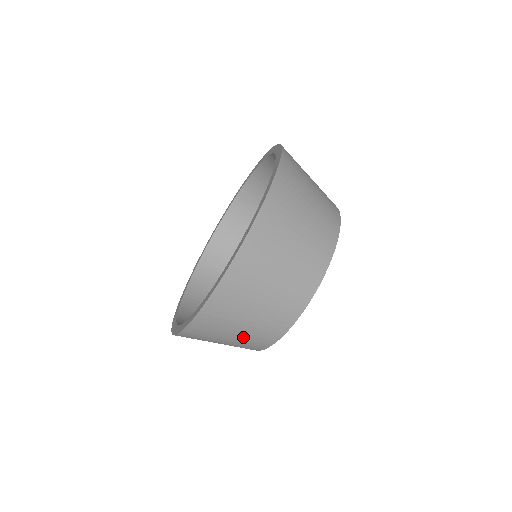
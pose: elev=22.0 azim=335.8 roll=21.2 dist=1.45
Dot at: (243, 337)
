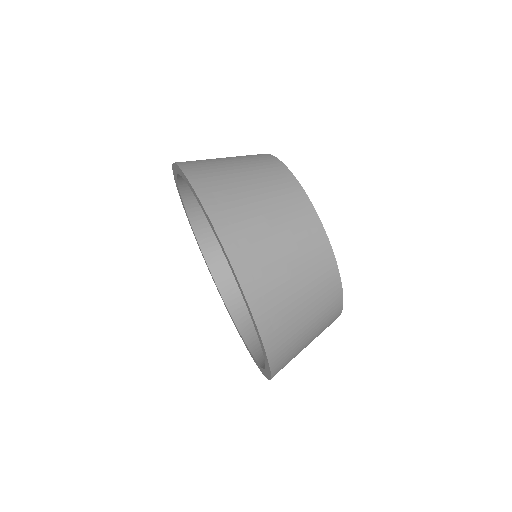
Dot at: occluded
